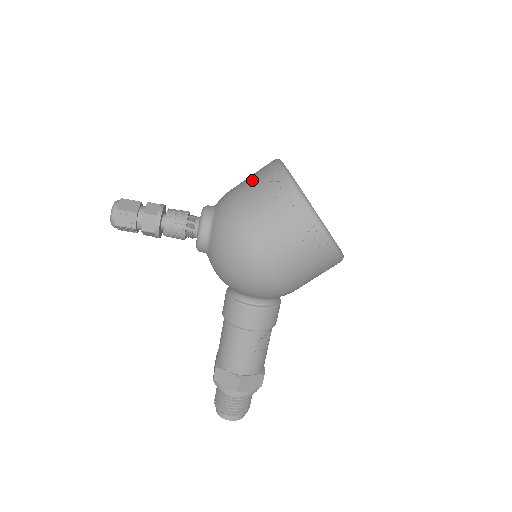
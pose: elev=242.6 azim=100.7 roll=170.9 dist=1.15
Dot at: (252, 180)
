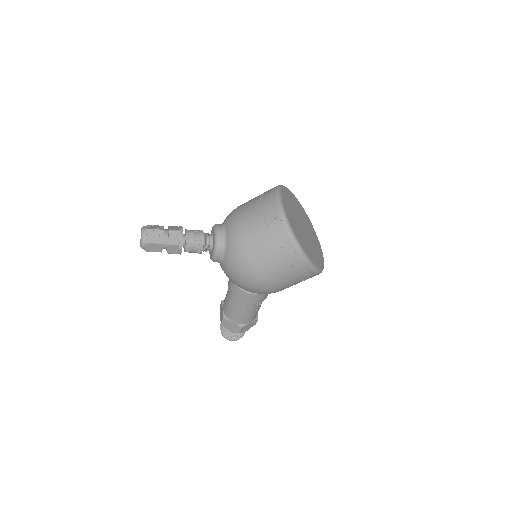
Dot at: (258, 221)
